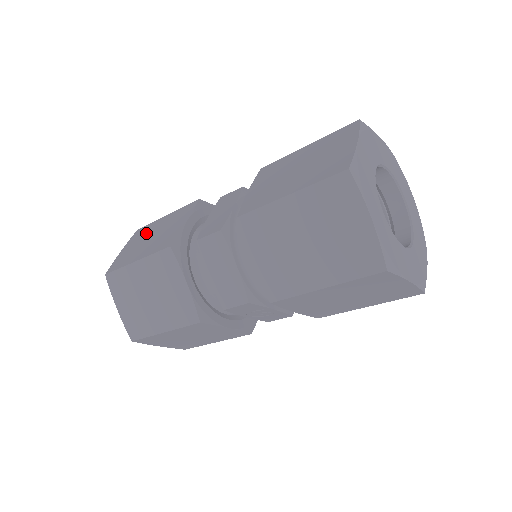
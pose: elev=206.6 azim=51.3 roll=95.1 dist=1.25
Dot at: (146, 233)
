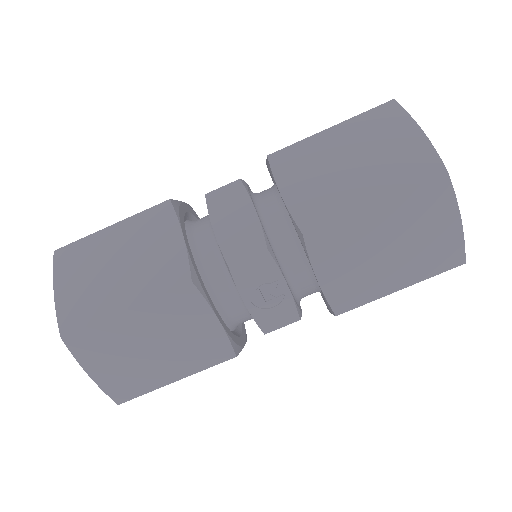
Dot at: occluded
